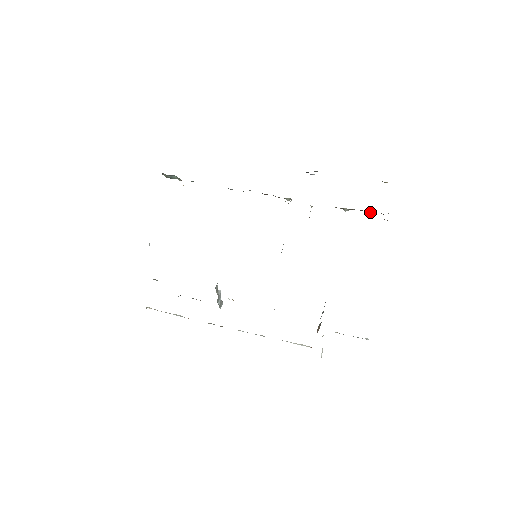
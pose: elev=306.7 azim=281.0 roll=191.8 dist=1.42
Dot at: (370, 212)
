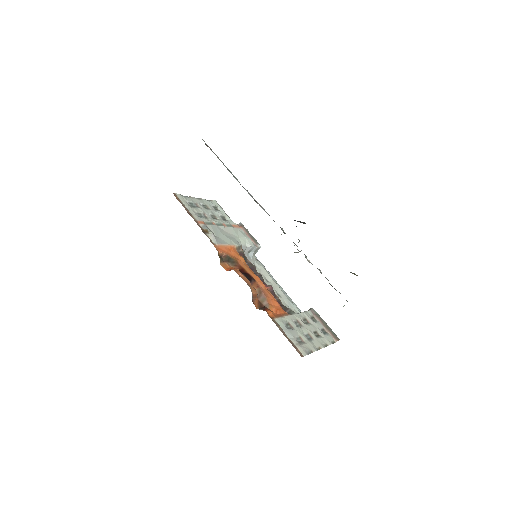
Dot at: (335, 289)
